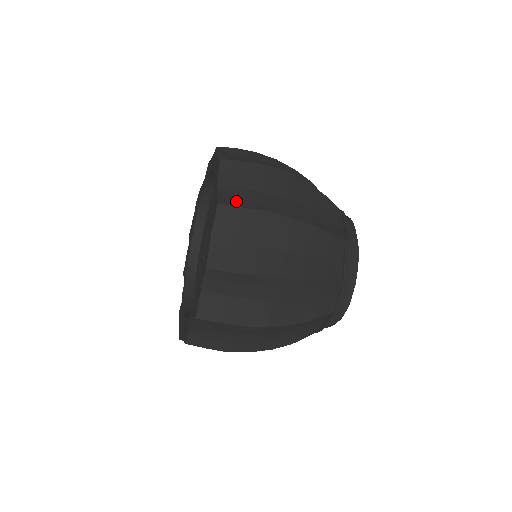
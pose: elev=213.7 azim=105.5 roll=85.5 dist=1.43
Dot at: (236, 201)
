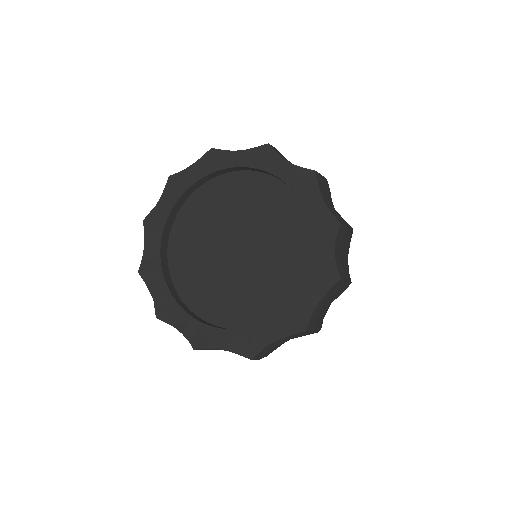
Dot at: occluded
